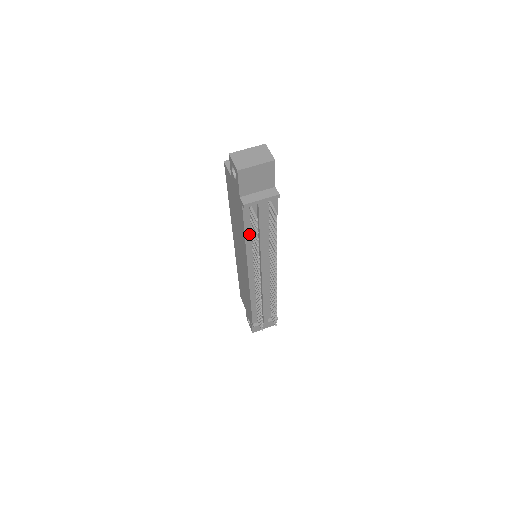
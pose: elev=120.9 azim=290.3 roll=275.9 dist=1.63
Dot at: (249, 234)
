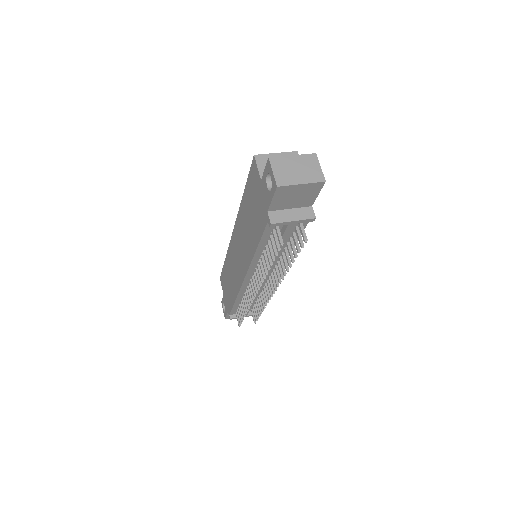
Dot at: (262, 247)
